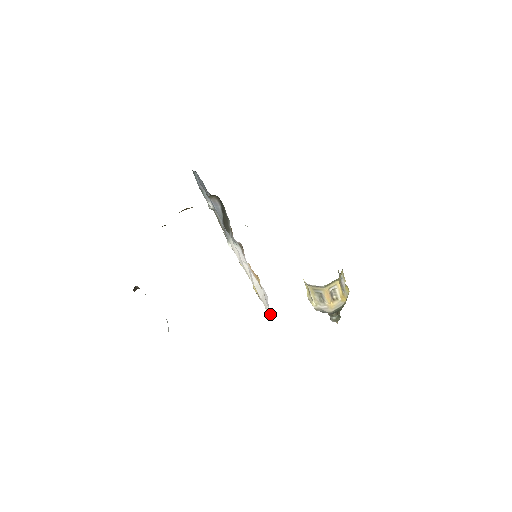
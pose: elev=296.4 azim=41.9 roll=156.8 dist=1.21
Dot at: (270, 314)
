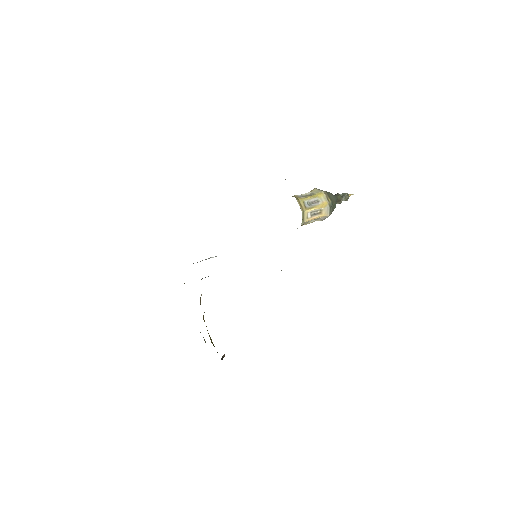
Dot at: occluded
